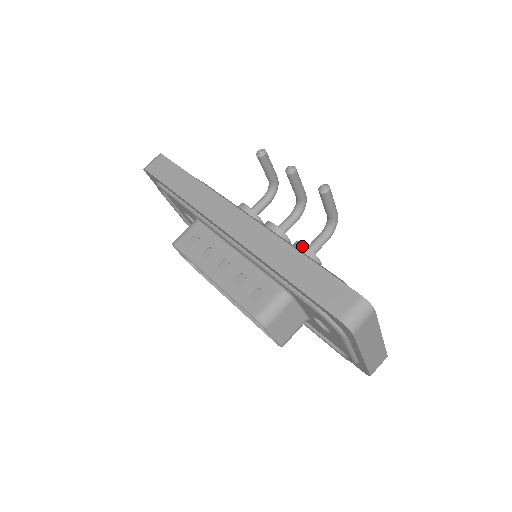
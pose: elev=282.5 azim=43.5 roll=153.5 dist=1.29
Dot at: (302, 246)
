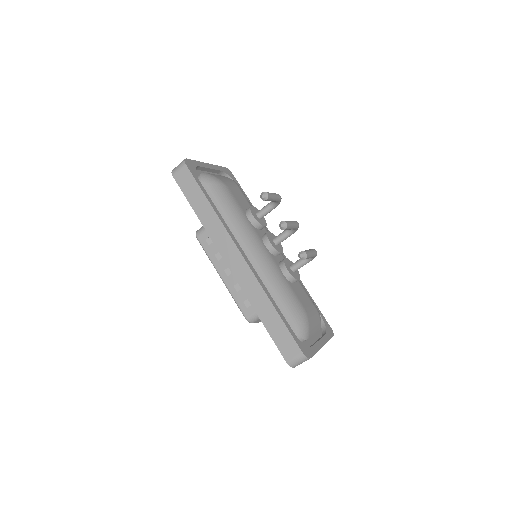
Dot at: (286, 271)
